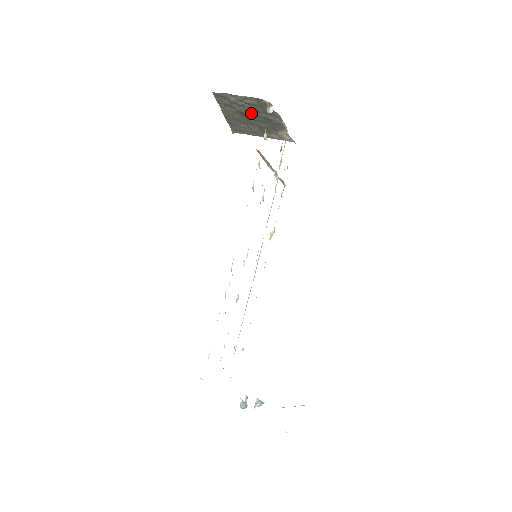
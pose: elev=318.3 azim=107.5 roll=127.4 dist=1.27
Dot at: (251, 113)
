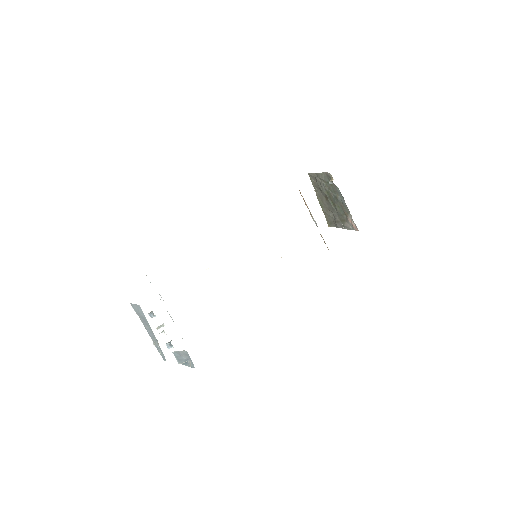
Dot at: (329, 194)
